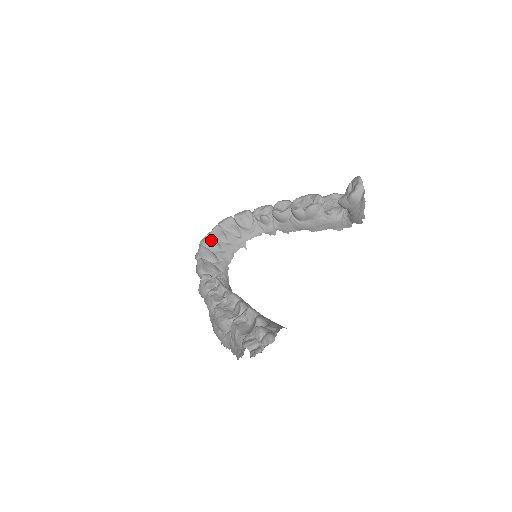
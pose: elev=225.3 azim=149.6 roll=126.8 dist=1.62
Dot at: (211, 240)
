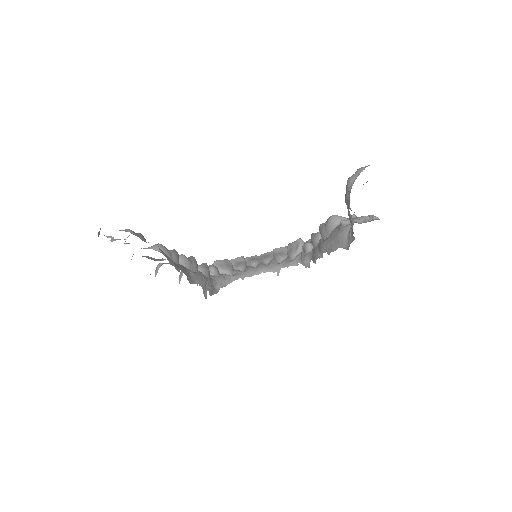
Dot at: (256, 258)
